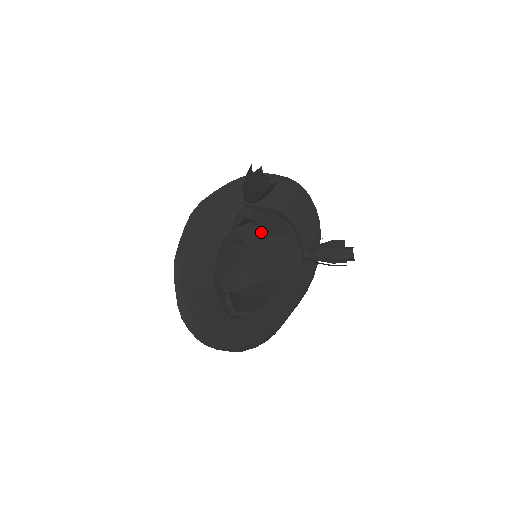
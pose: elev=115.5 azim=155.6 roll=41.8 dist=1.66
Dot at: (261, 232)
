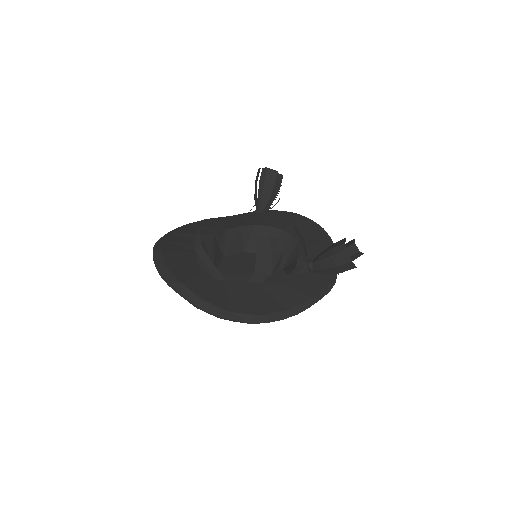
Dot at: occluded
